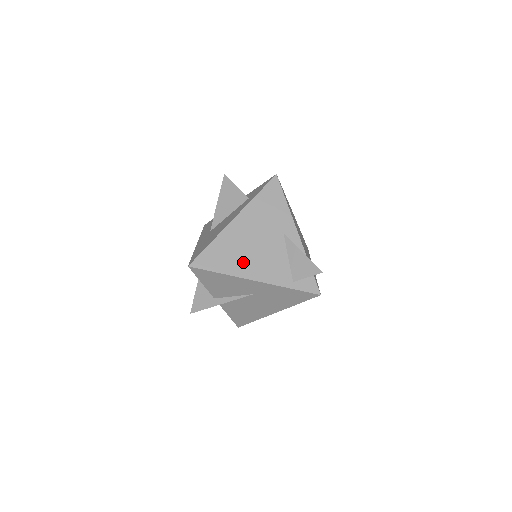
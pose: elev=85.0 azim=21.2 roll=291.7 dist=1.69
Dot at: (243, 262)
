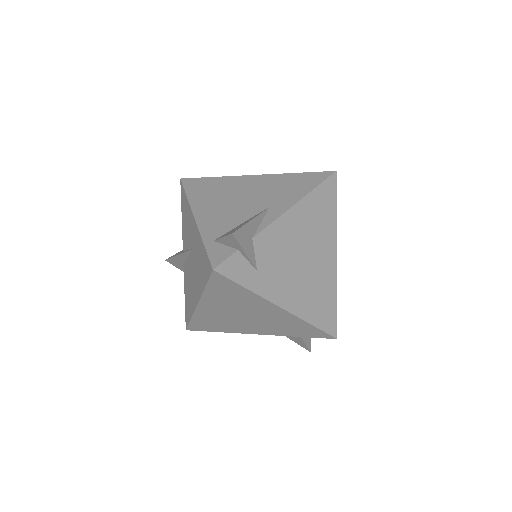
Dot at: (210, 201)
